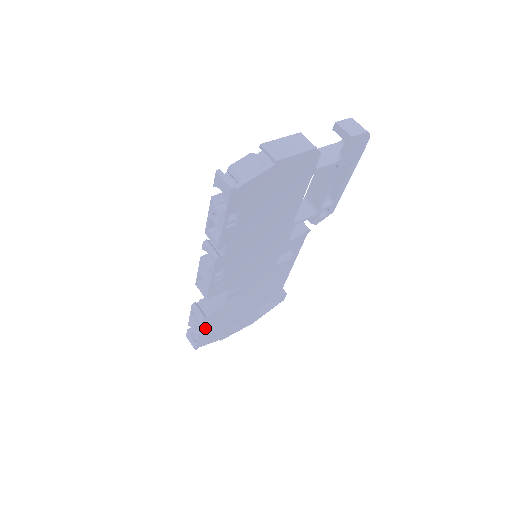
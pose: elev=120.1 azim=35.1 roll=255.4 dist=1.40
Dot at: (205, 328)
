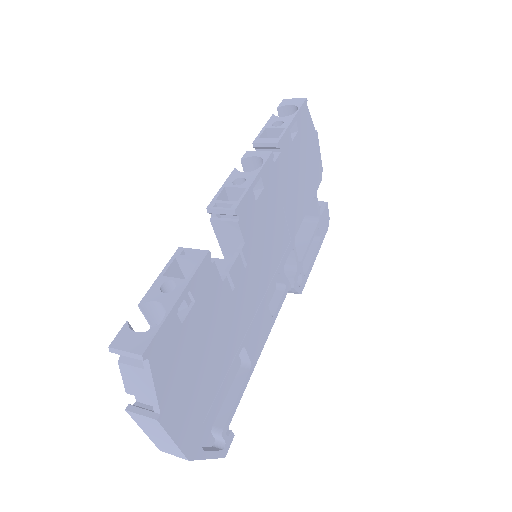
Dot at: occluded
